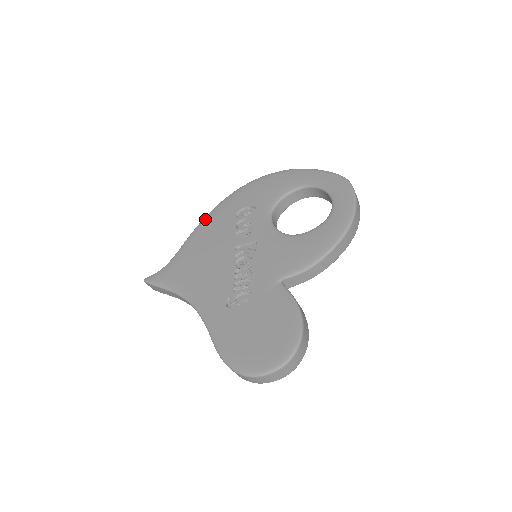
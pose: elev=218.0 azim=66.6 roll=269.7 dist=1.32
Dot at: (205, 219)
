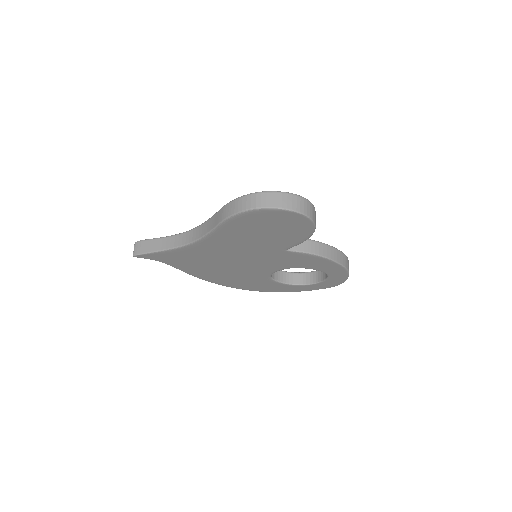
Dot at: occluded
